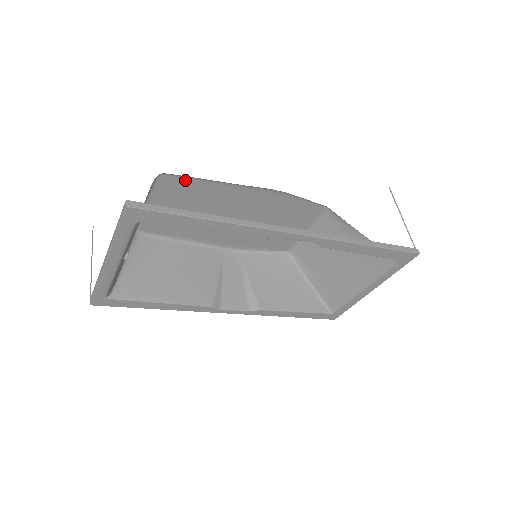
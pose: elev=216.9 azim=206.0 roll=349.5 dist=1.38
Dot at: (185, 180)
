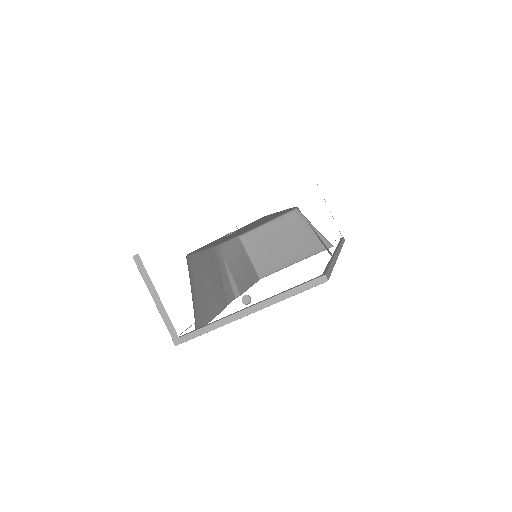
Dot at: (268, 215)
